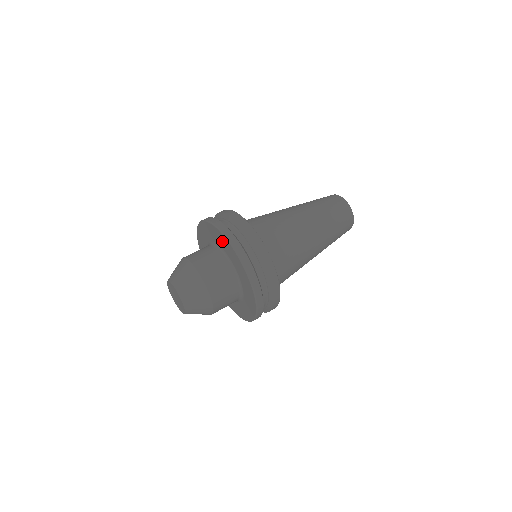
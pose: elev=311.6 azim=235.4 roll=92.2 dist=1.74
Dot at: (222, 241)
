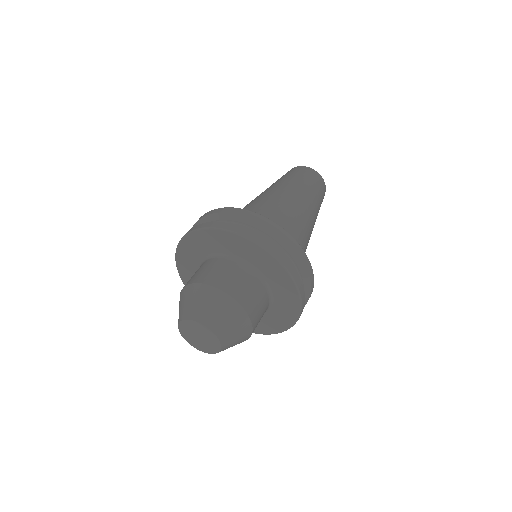
Dot at: (195, 245)
